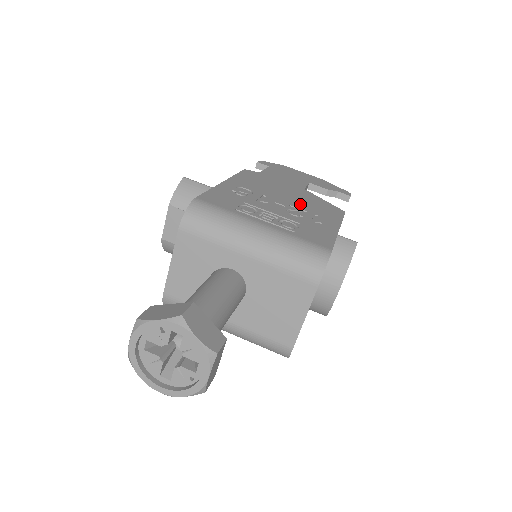
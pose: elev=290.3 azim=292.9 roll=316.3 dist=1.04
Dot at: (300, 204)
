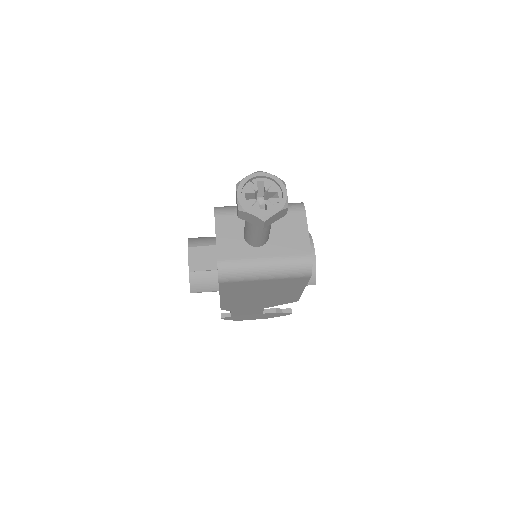
Dot at: occluded
